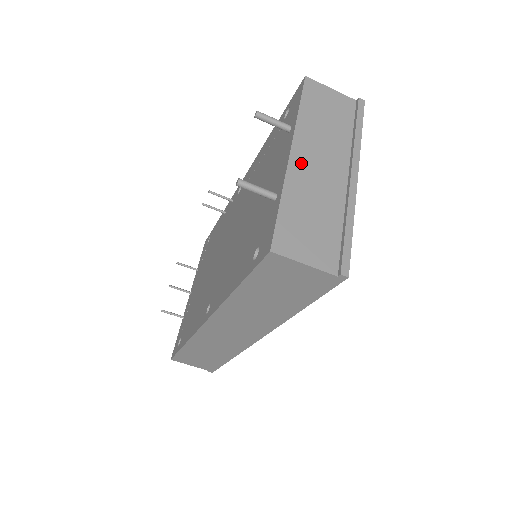
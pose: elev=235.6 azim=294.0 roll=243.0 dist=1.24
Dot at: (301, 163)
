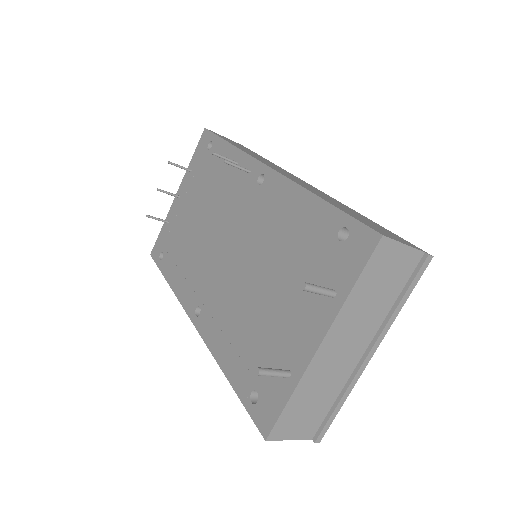
Dot at: (326, 354)
